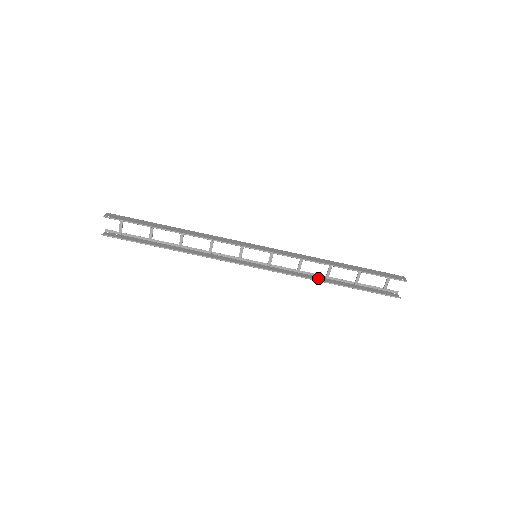
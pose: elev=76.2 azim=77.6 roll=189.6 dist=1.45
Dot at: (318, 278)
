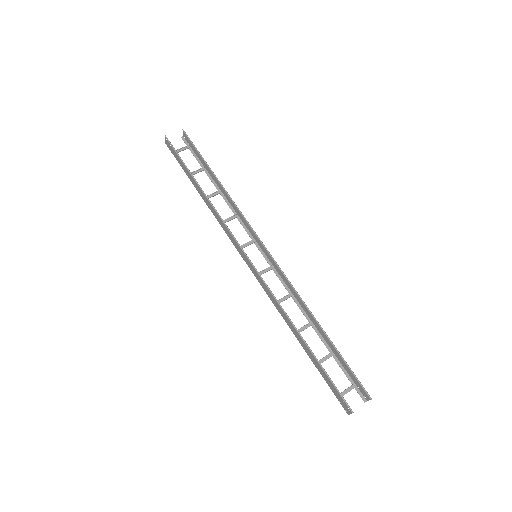
Dot at: (289, 323)
